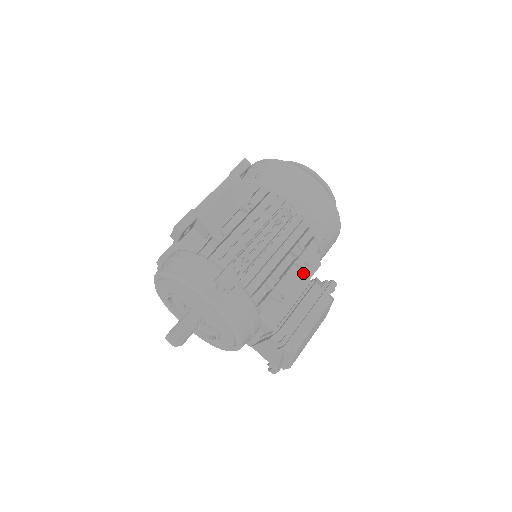
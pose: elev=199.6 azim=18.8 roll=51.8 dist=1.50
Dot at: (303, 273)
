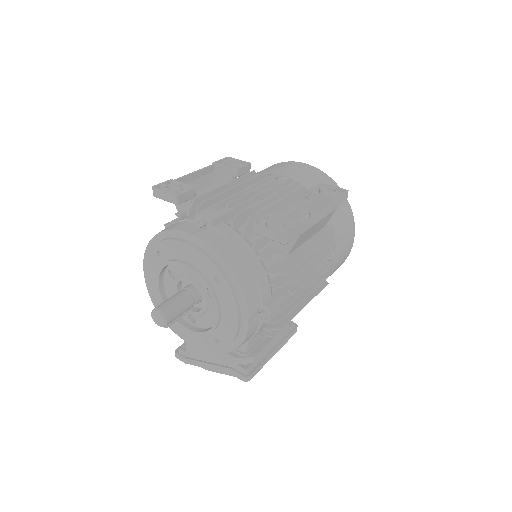
Dot at: occluded
